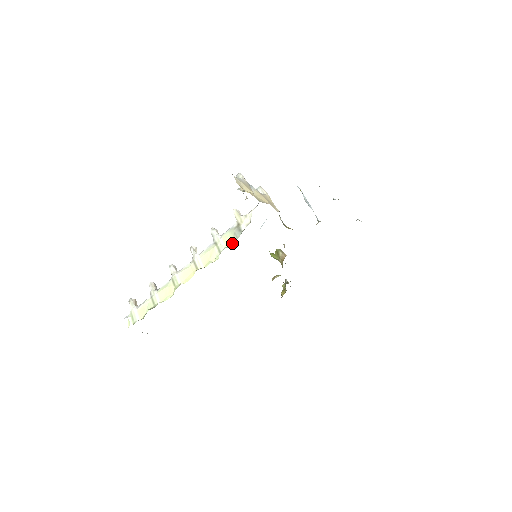
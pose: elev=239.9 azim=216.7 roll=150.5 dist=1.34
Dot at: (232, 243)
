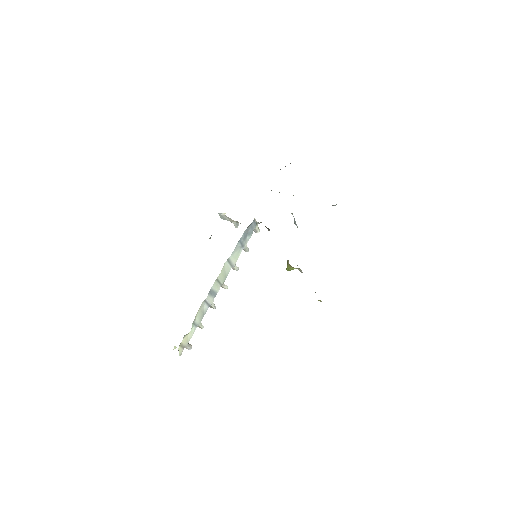
Dot at: occluded
